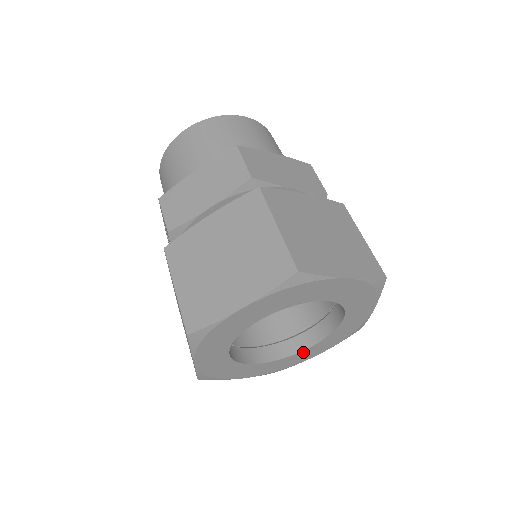
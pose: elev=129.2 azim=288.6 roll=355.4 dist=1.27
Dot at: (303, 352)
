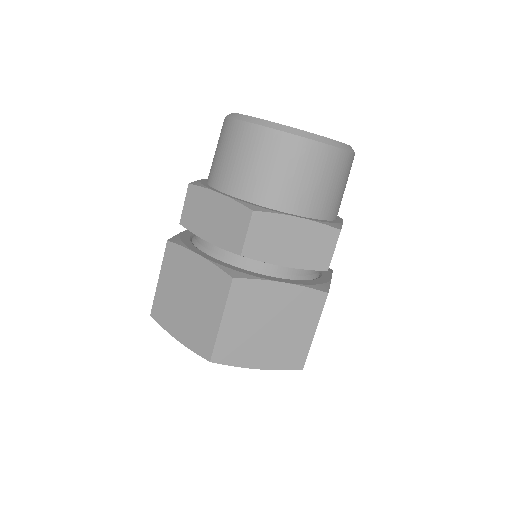
Dot at: occluded
